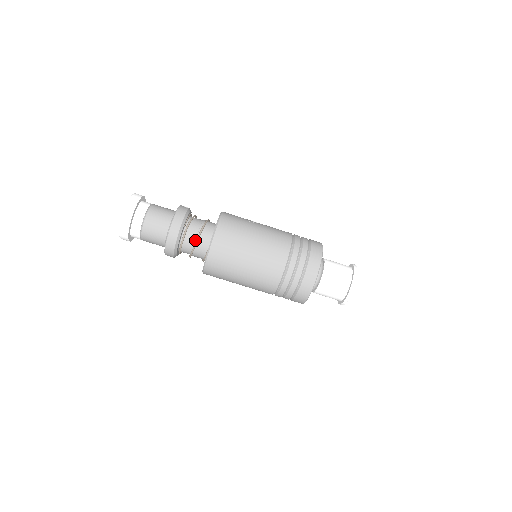
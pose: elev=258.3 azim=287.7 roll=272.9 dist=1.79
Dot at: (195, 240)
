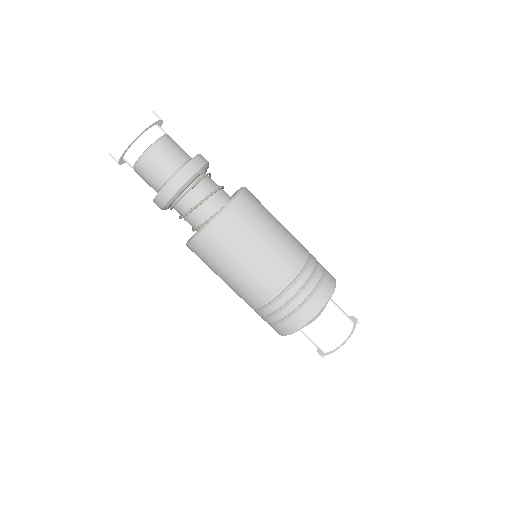
Dot at: (205, 195)
